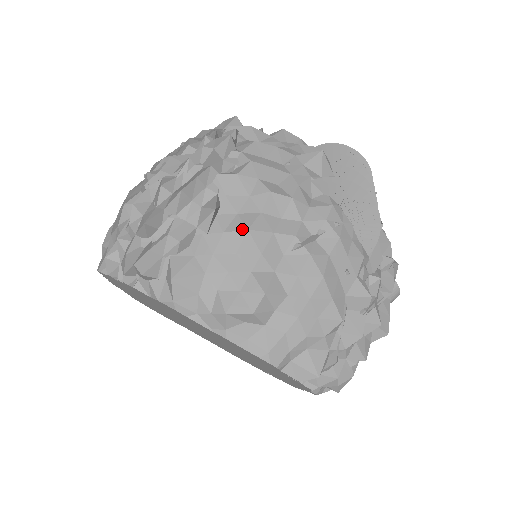
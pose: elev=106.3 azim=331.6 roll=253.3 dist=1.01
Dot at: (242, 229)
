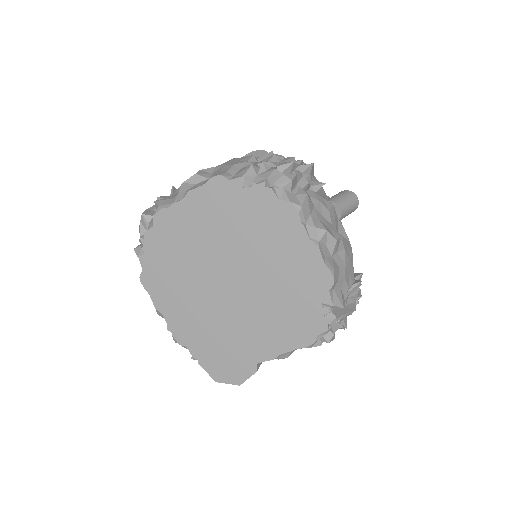
Dot at: occluded
